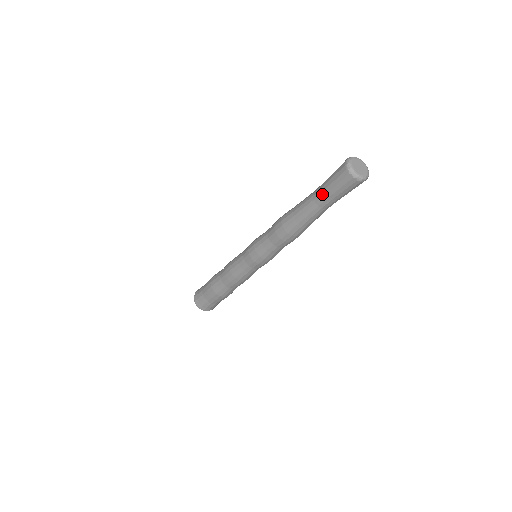
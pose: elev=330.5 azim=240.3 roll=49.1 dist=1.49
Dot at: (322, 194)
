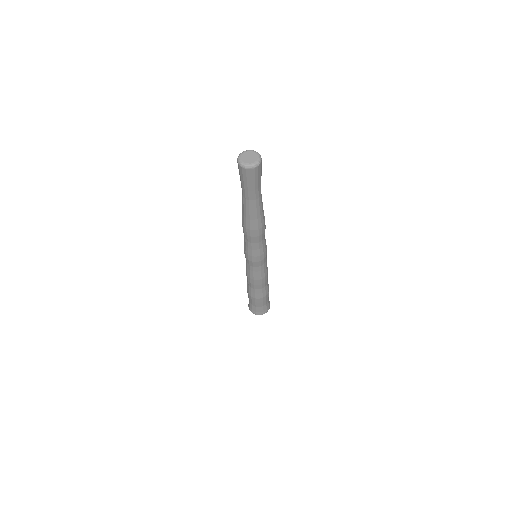
Dot at: (241, 185)
